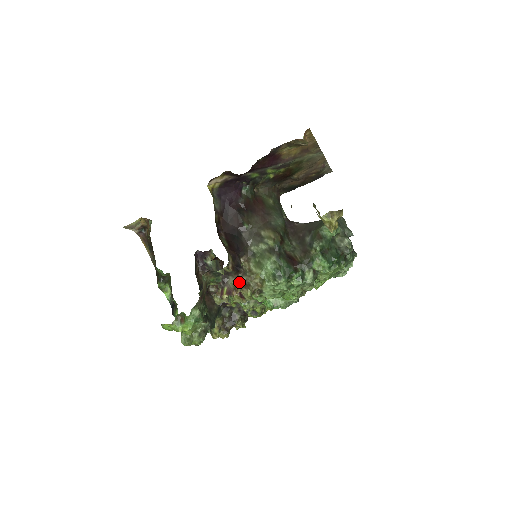
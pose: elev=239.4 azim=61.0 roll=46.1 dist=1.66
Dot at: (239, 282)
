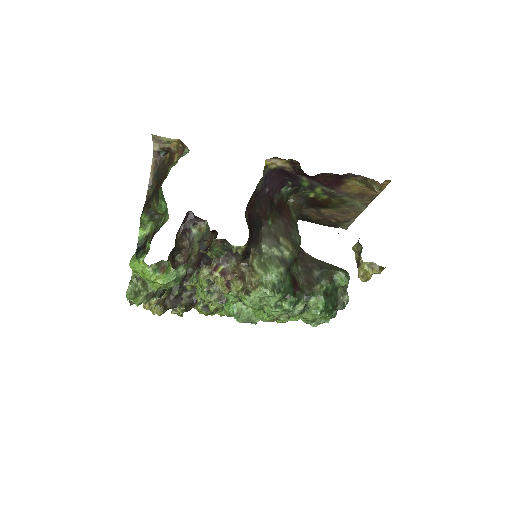
Dot at: (236, 270)
